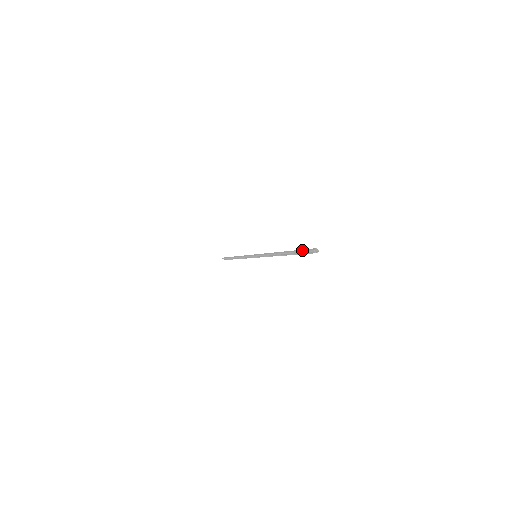
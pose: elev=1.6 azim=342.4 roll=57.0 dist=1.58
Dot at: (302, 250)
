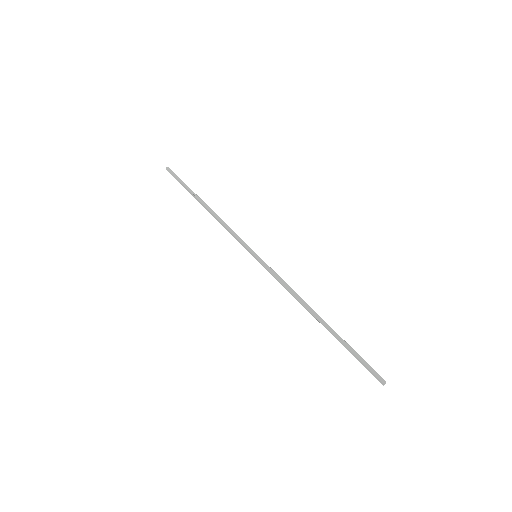
Dot at: (361, 359)
